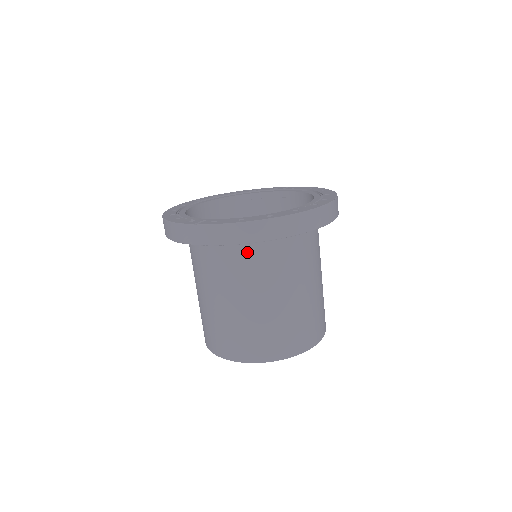
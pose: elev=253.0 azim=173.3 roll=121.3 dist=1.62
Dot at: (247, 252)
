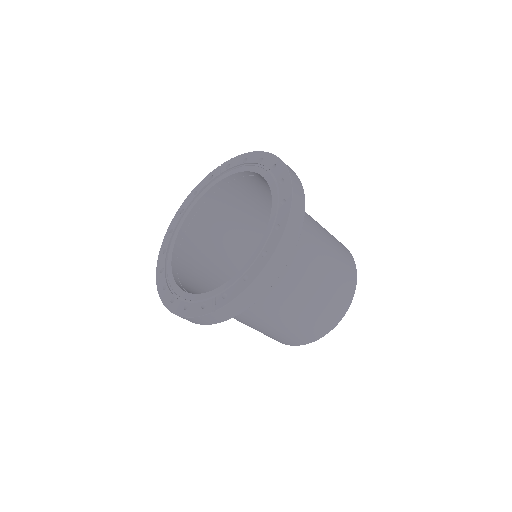
Dot at: occluded
